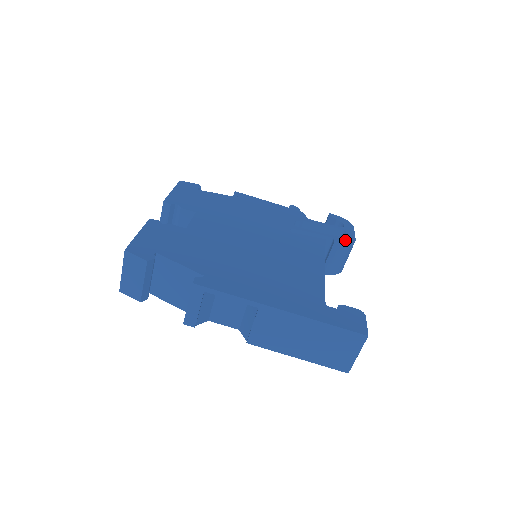
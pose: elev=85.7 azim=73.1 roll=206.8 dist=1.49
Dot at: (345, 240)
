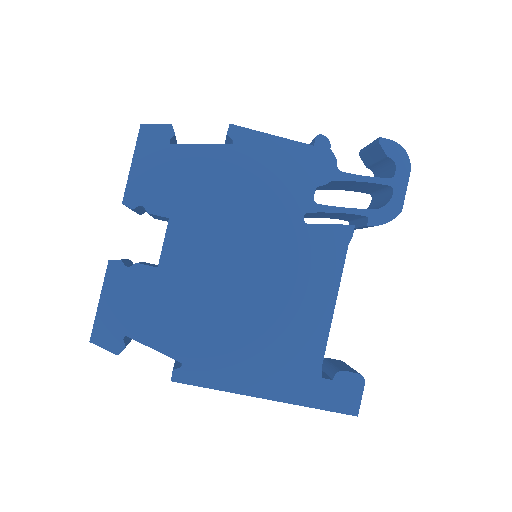
Dot at: (385, 217)
